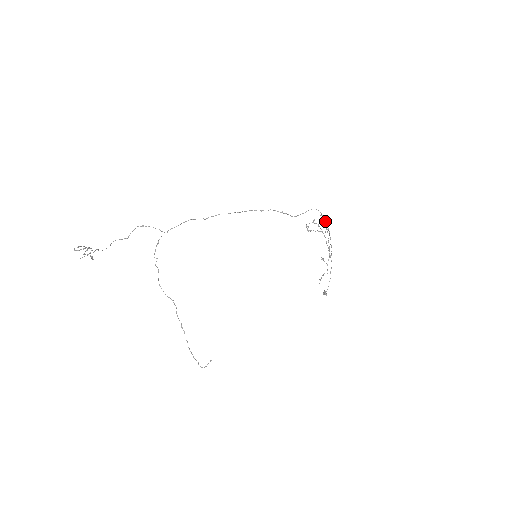
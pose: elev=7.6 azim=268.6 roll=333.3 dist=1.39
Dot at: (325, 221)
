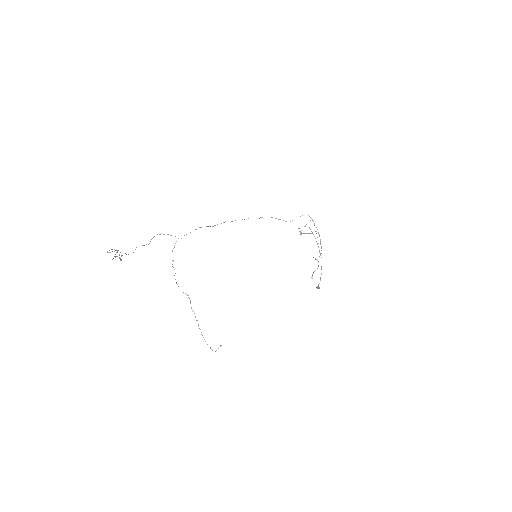
Dot at: occluded
